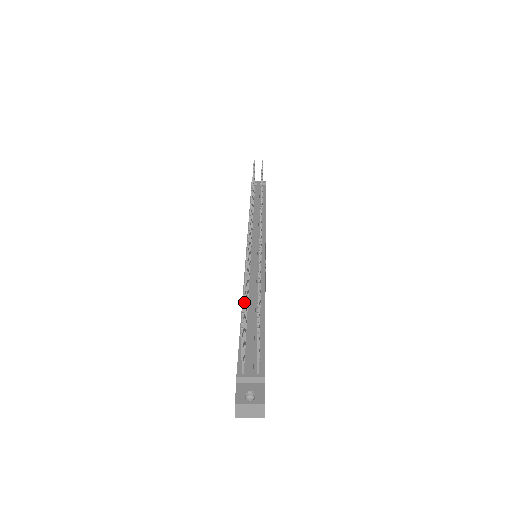
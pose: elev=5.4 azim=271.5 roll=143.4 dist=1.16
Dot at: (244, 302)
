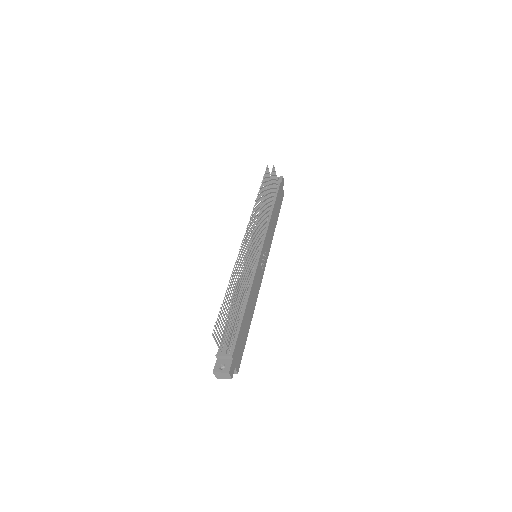
Dot at: (221, 309)
